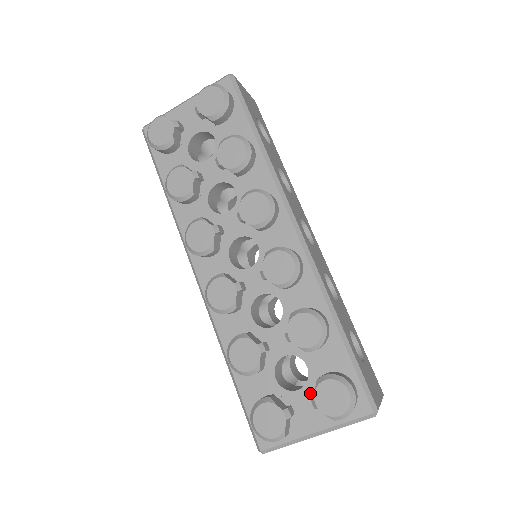
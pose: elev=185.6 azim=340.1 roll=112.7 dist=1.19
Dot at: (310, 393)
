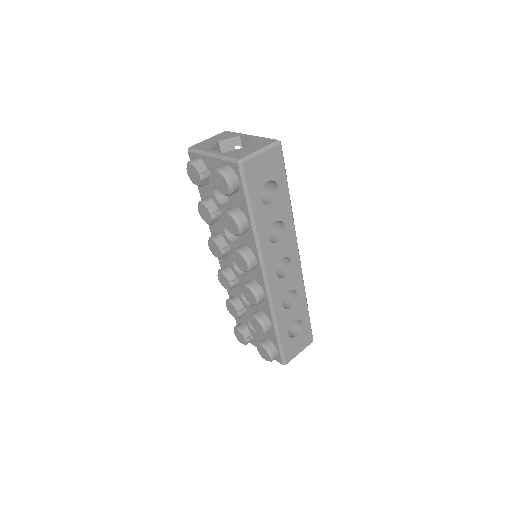
Dot at: (260, 339)
